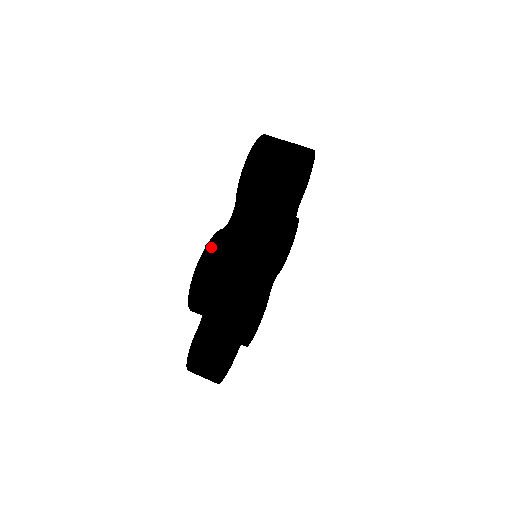
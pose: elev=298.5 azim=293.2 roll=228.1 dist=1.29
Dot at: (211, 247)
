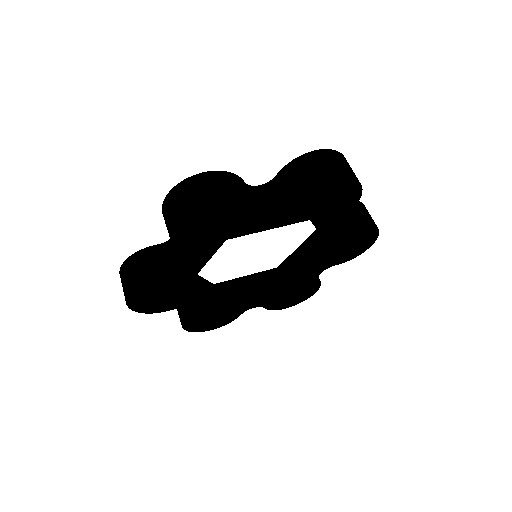
Dot at: (129, 261)
